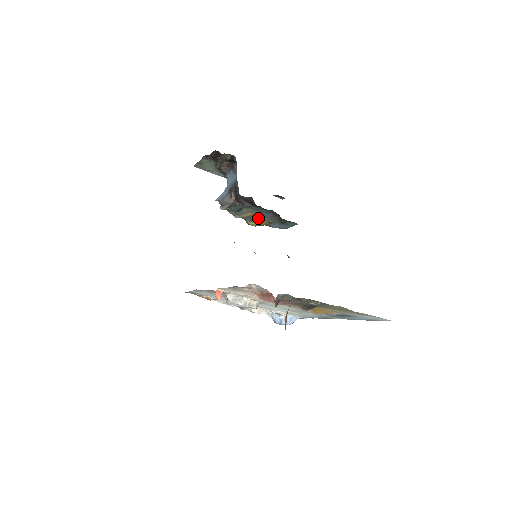
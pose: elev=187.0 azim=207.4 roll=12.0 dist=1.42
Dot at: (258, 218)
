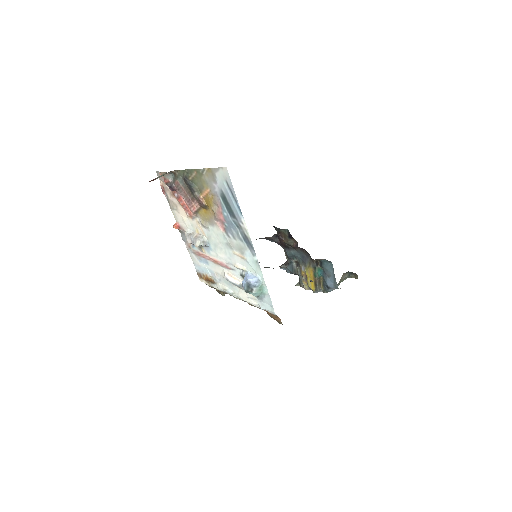
Dot at: (305, 270)
